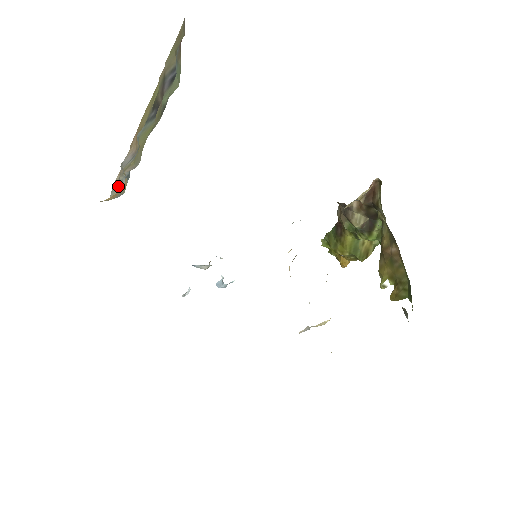
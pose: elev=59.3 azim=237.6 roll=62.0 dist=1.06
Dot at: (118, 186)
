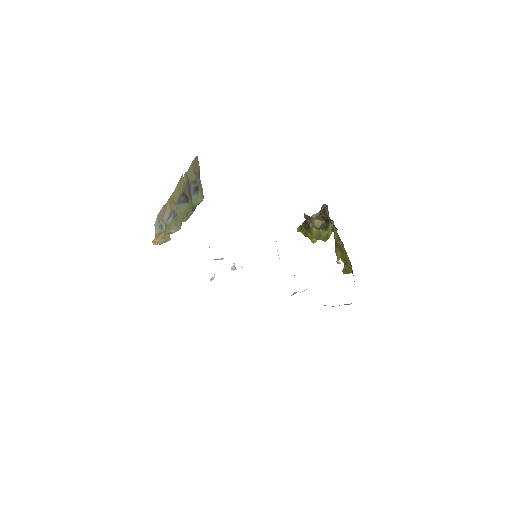
Dot at: (160, 227)
